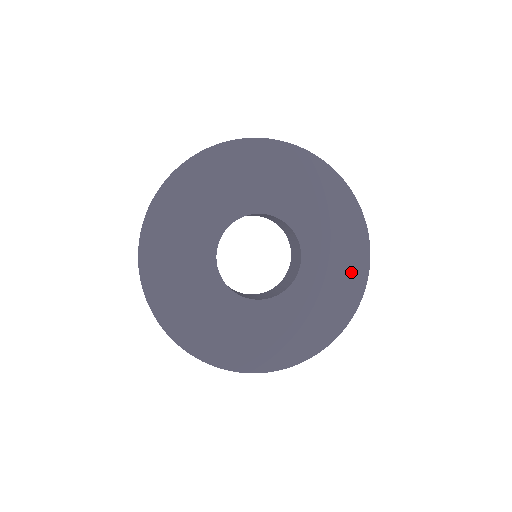
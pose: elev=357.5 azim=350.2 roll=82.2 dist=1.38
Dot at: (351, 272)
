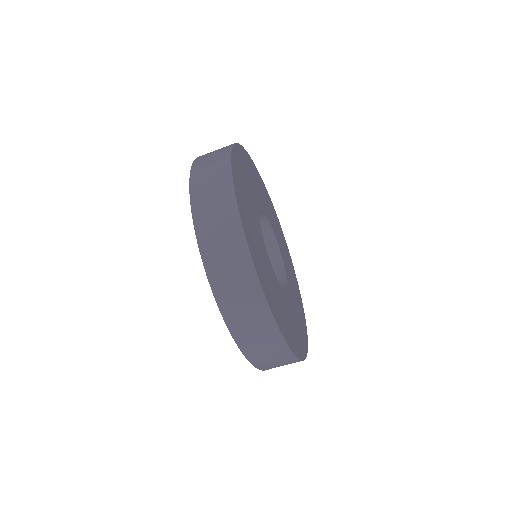
Dot at: (298, 292)
